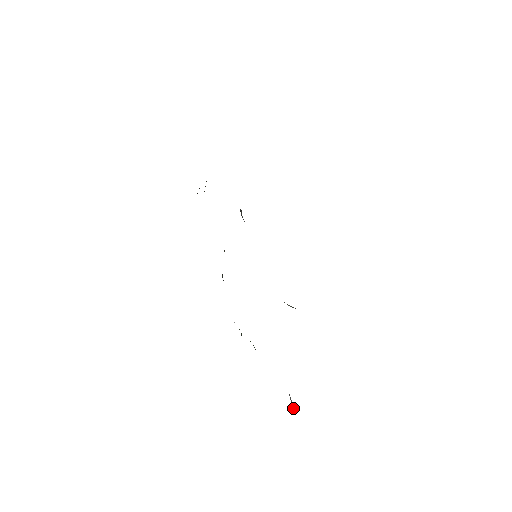
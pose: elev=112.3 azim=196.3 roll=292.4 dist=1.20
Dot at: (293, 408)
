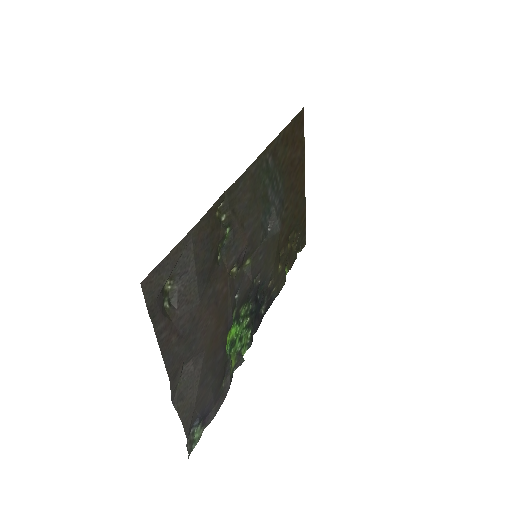
Dot at: (179, 384)
